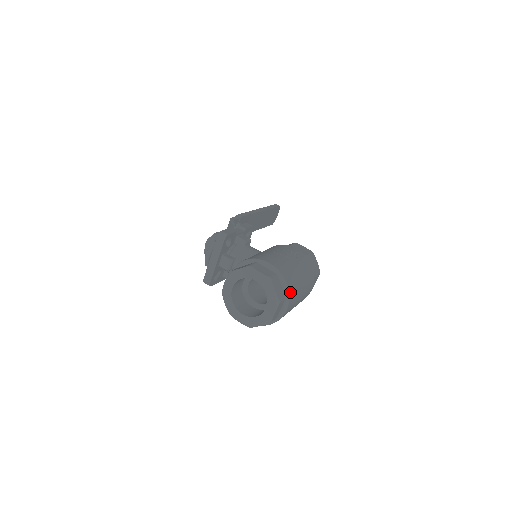
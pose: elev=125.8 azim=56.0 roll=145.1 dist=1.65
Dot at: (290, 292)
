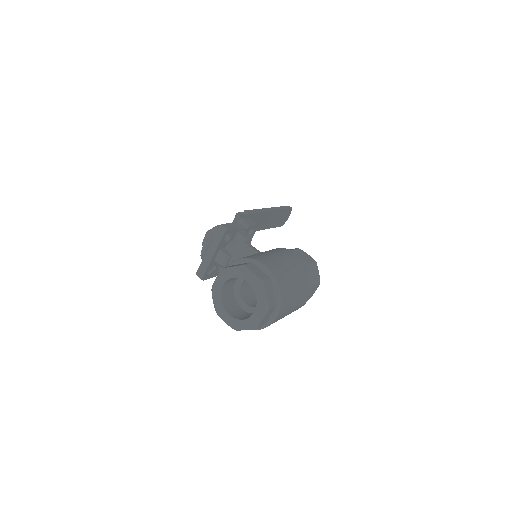
Dot at: (282, 299)
